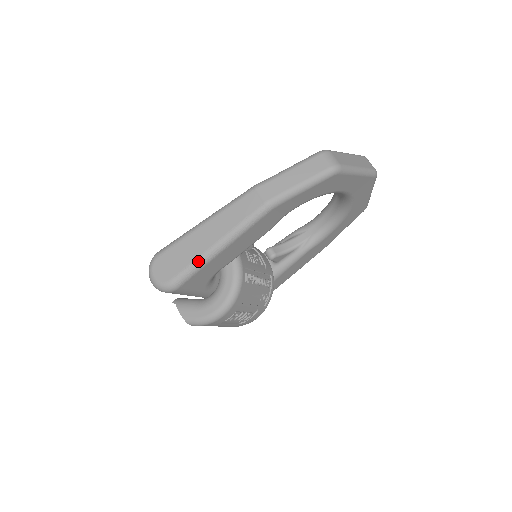
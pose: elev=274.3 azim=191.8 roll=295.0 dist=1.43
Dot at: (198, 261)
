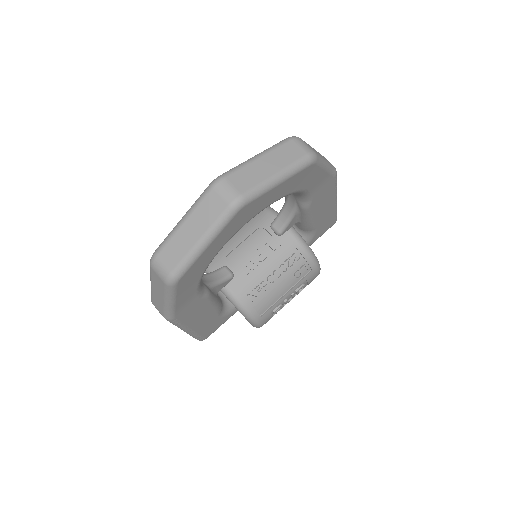
Dot at: (190, 335)
